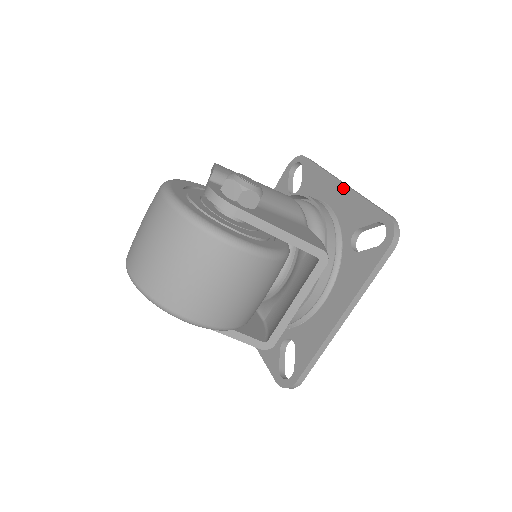
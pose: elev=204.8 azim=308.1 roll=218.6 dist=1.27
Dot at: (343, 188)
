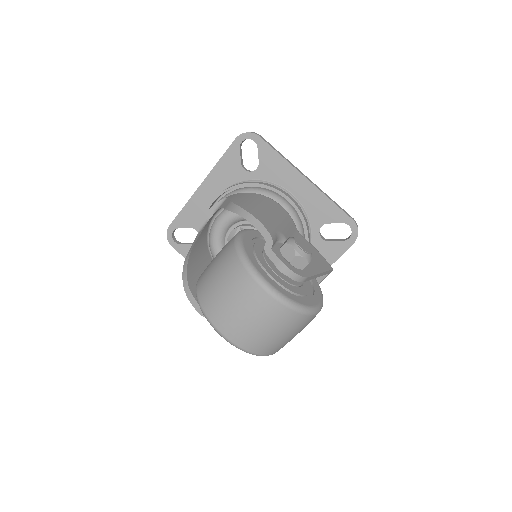
Dot at: (309, 185)
